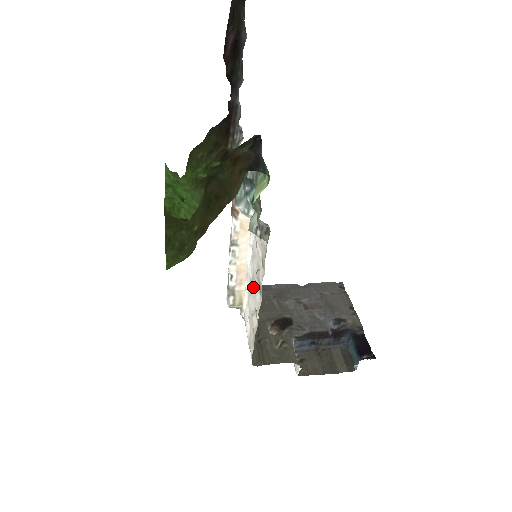
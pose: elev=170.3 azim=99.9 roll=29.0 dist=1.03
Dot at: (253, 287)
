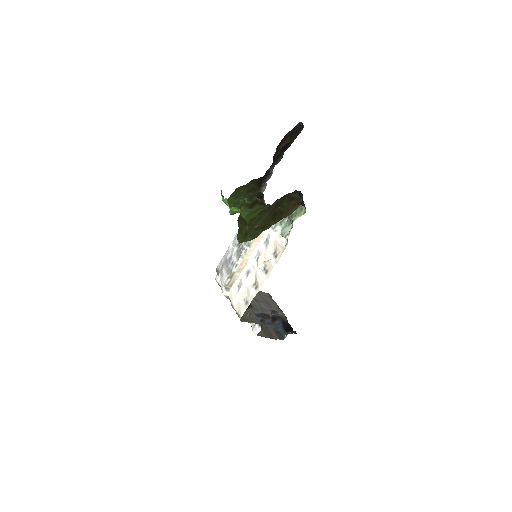
Dot at: (253, 273)
